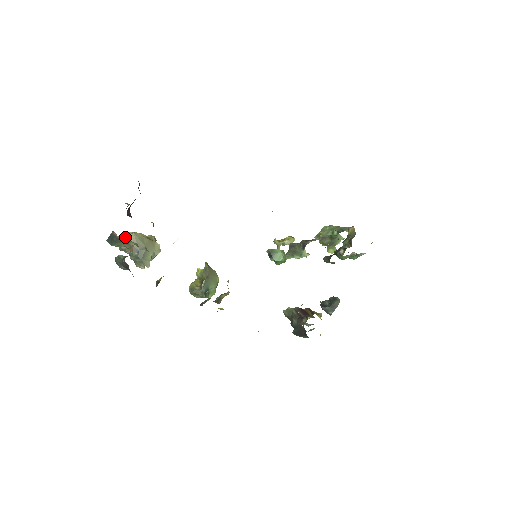
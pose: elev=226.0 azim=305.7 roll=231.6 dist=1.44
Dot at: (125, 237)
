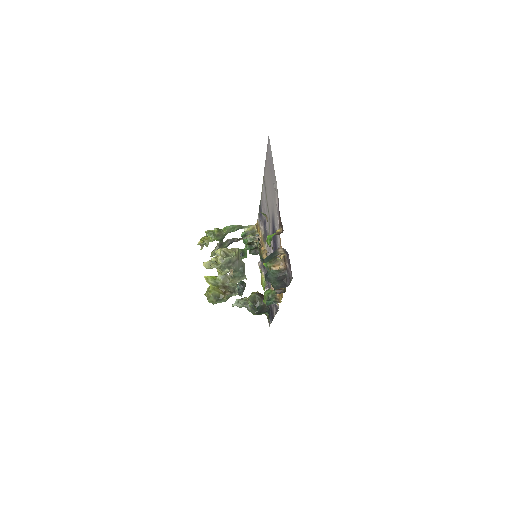
Dot at: (236, 253)
